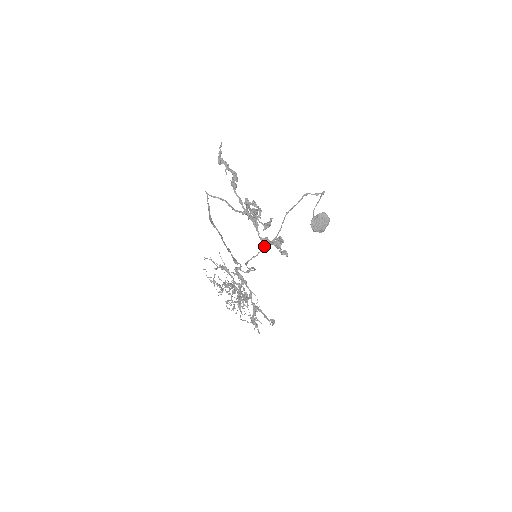
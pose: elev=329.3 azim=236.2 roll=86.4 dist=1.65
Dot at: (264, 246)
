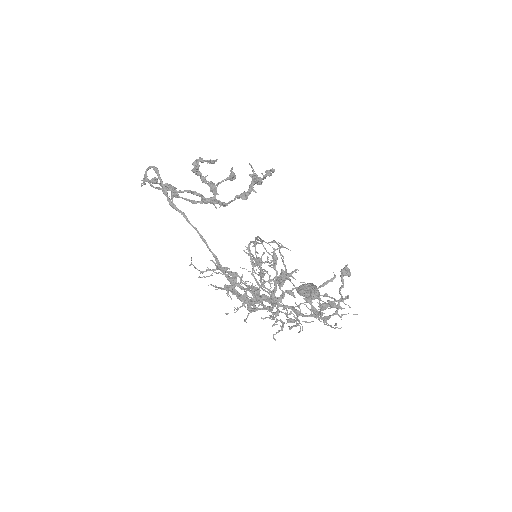
Dot at: occluded
